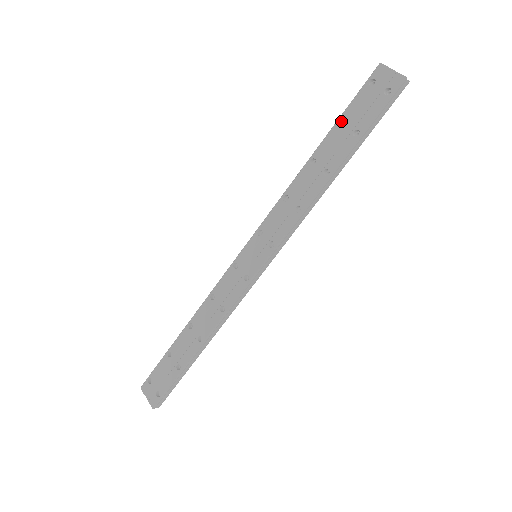
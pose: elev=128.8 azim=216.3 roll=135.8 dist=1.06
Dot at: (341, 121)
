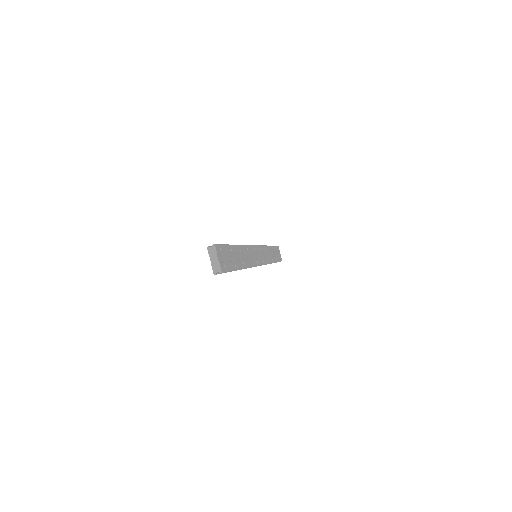
Dot at: occluded
